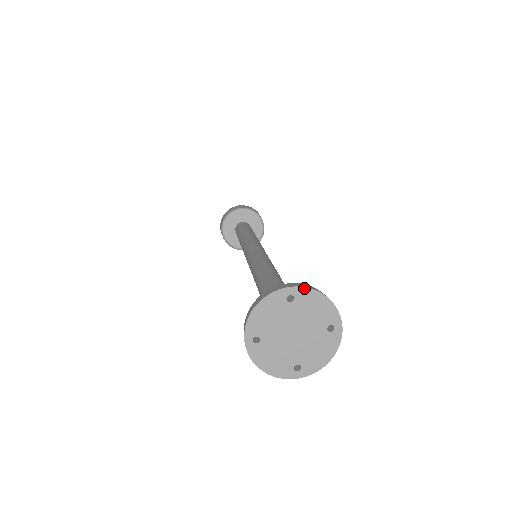
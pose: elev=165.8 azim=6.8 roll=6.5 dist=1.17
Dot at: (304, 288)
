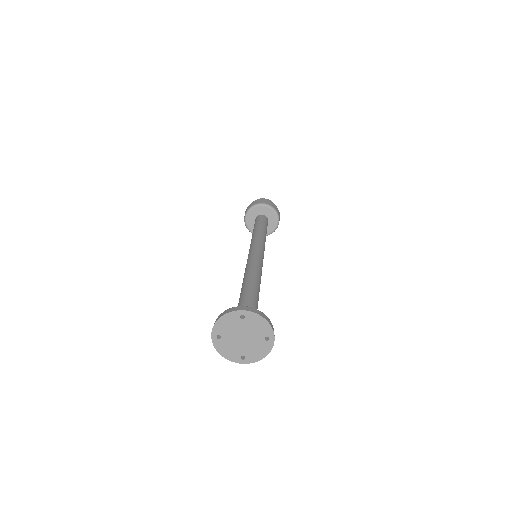
Dot at: (252, 312)
